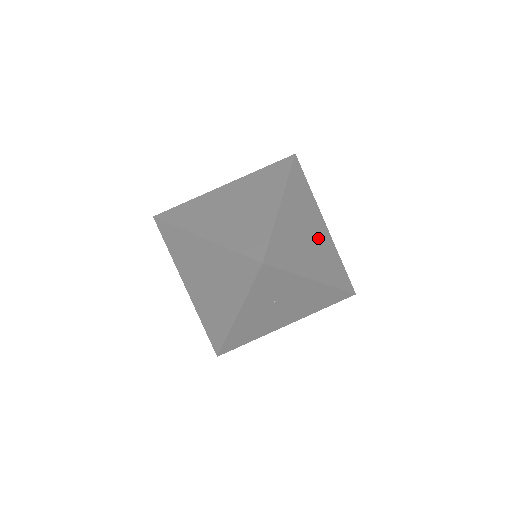
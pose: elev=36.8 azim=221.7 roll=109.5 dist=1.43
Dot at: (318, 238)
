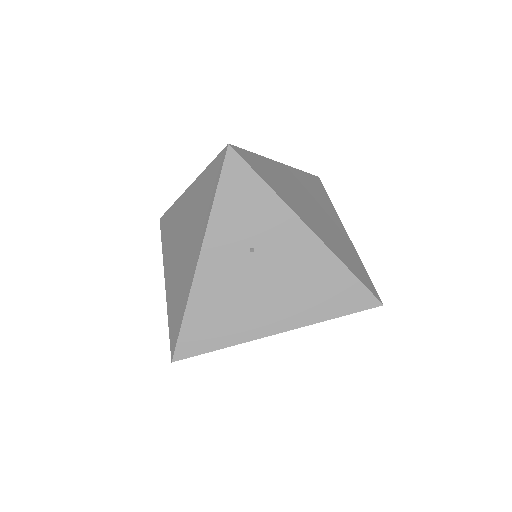
Dot at: (329, 222)
